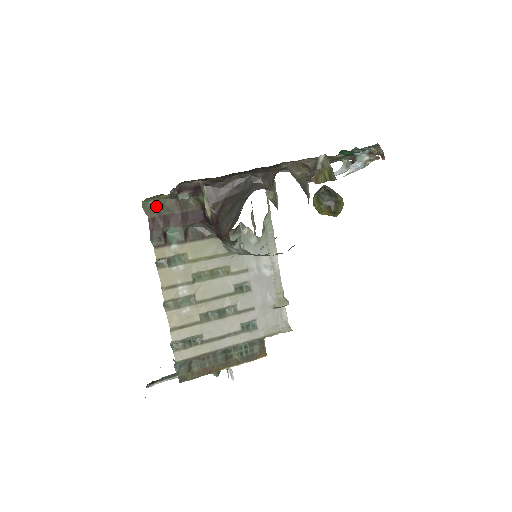
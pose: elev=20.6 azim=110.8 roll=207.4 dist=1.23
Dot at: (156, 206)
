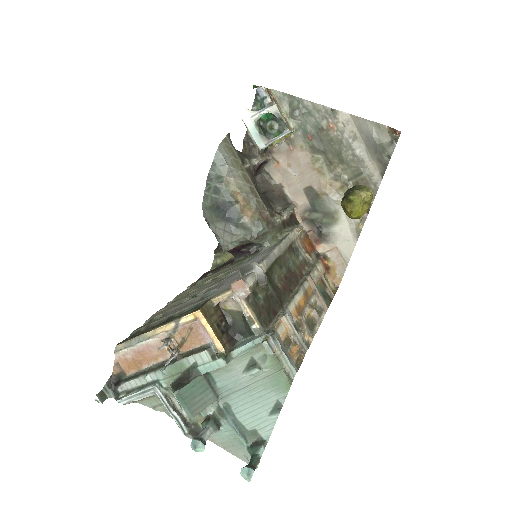
Dot at: occluded
